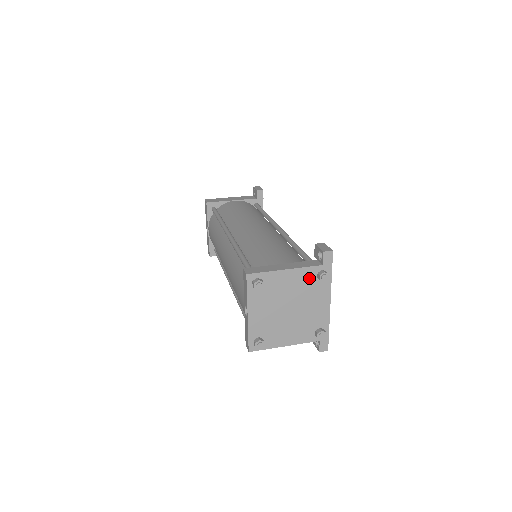
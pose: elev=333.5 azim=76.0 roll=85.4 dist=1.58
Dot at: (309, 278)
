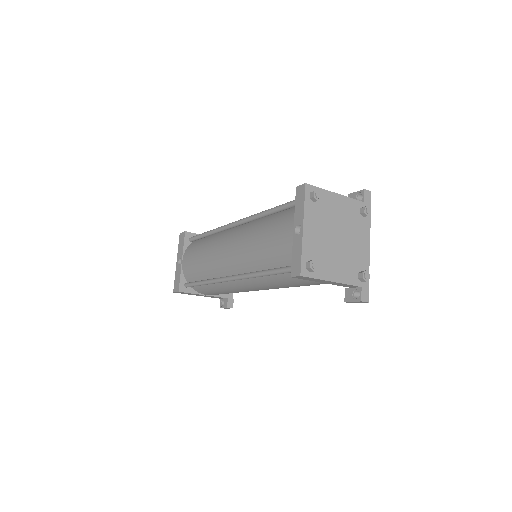
Dot at: (354, 211)
